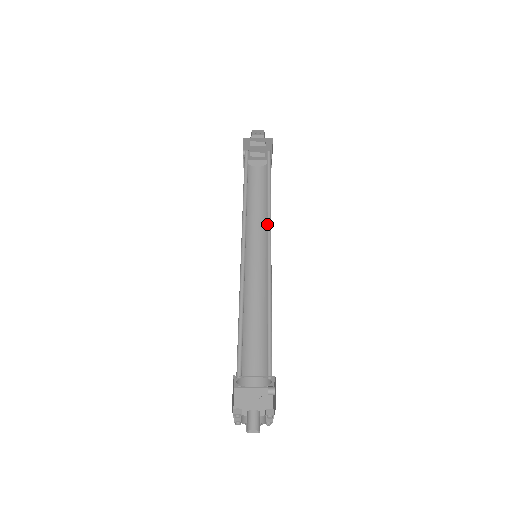
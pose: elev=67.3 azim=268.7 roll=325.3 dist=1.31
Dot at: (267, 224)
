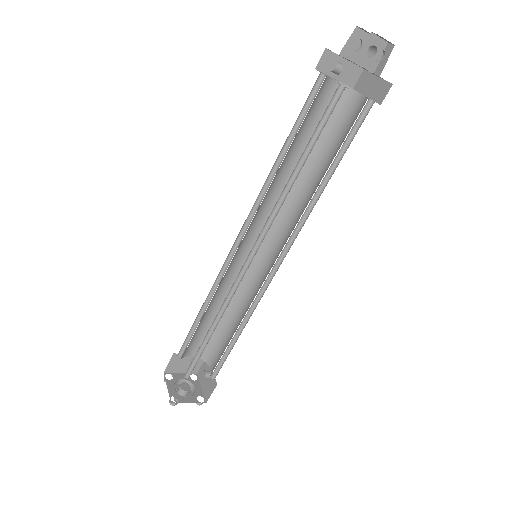
Dot at: (292, 233)
